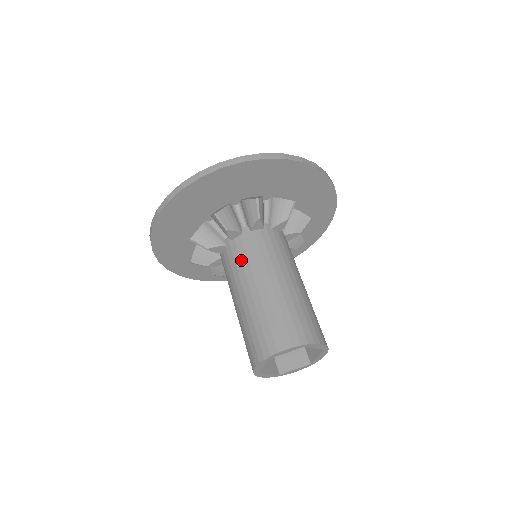
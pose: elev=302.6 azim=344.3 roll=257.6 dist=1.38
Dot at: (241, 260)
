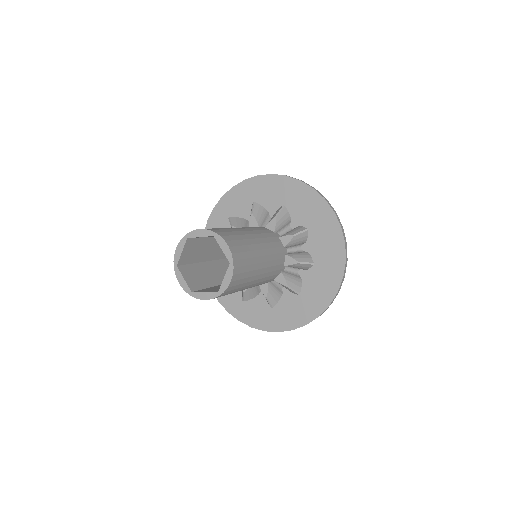
Dot at: occluded
